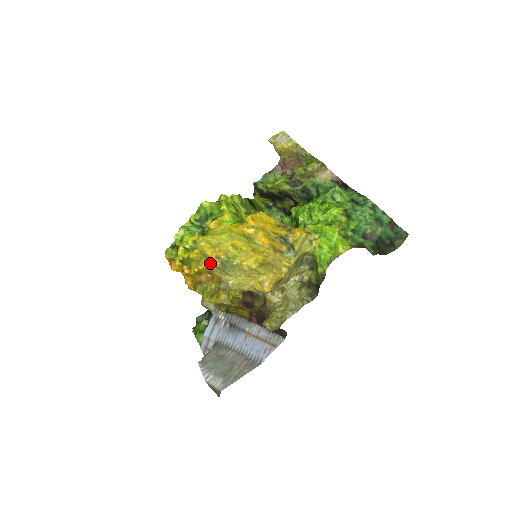
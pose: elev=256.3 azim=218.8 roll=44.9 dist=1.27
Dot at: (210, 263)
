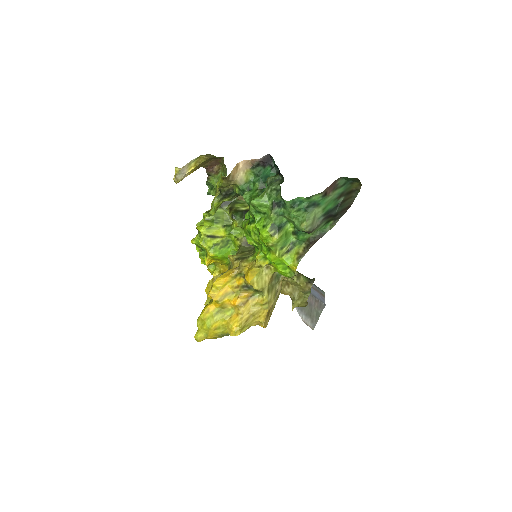
Dot at: occluded
